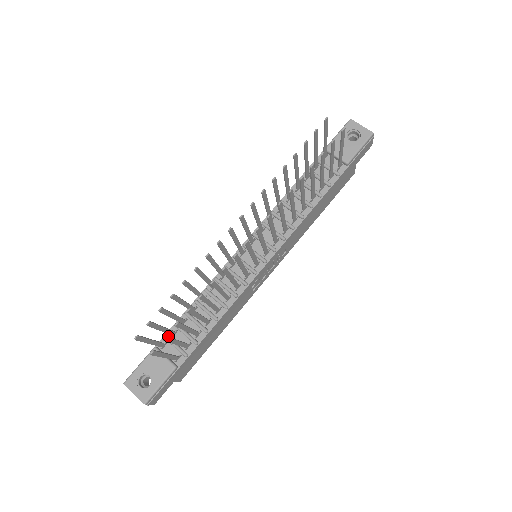
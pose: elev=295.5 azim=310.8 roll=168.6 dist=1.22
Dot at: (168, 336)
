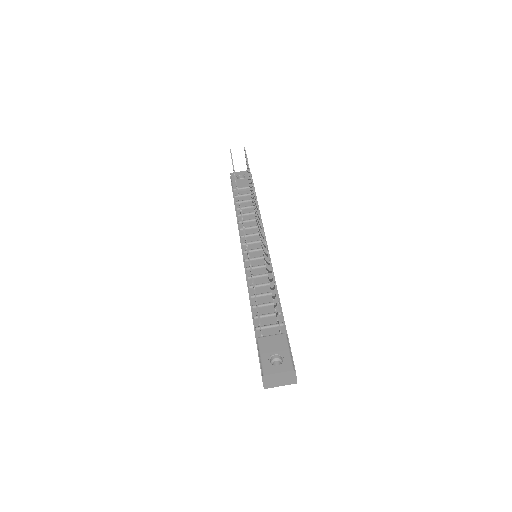
Dot at: (257, 327)
